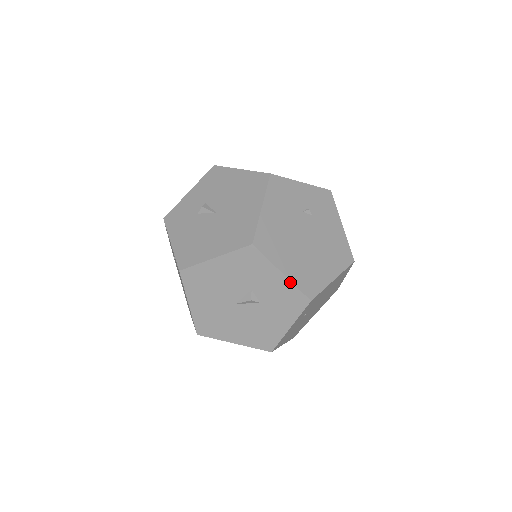
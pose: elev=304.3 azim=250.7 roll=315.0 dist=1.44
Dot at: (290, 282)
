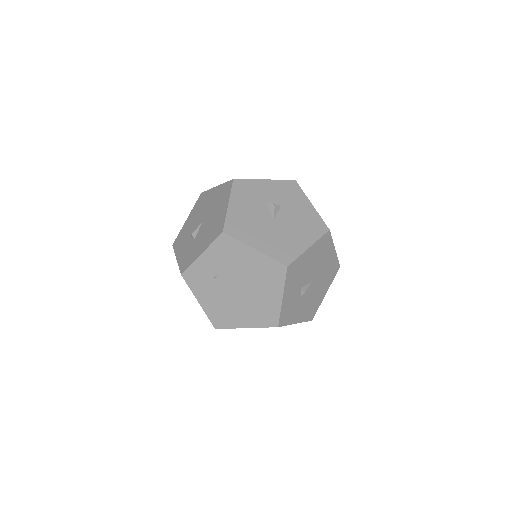
Dot at: (274, 180)
